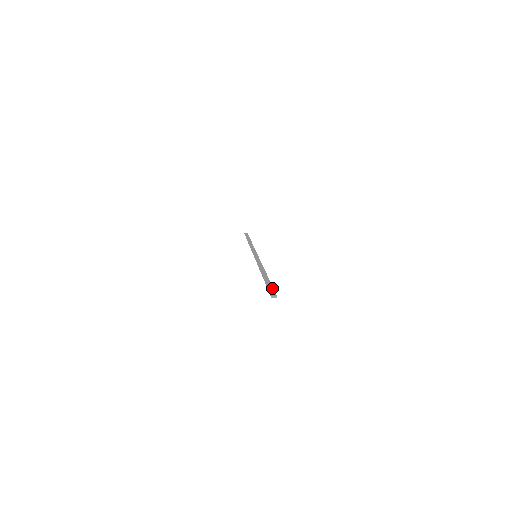
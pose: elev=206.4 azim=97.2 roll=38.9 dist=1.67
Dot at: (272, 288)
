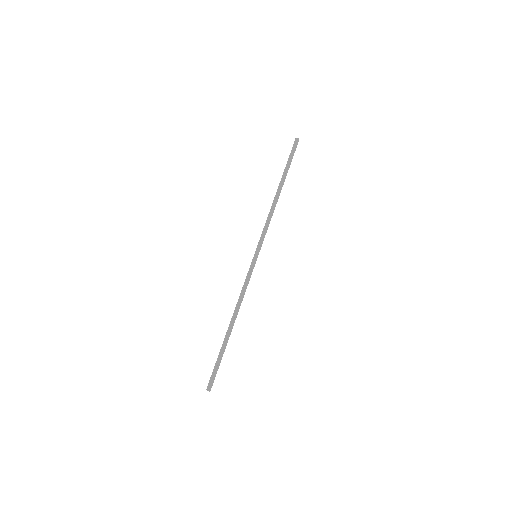
Dot at: (216, 371)
